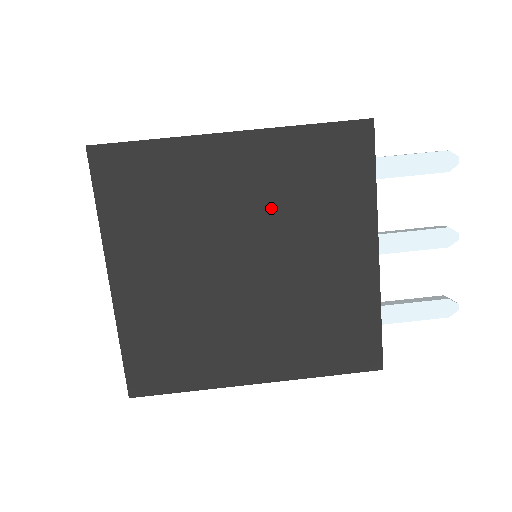
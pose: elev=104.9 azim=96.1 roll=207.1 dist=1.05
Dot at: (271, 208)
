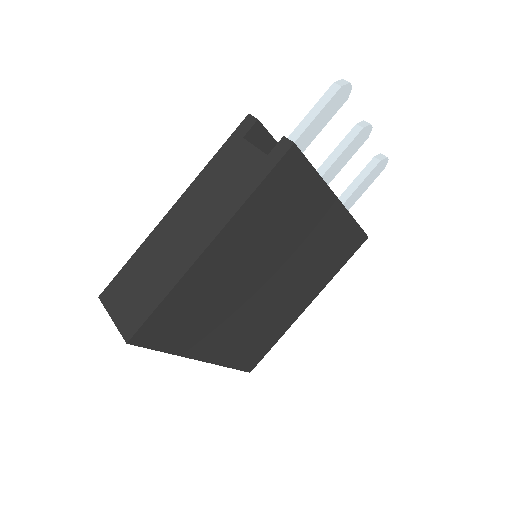
Dot at: (263, 248)
